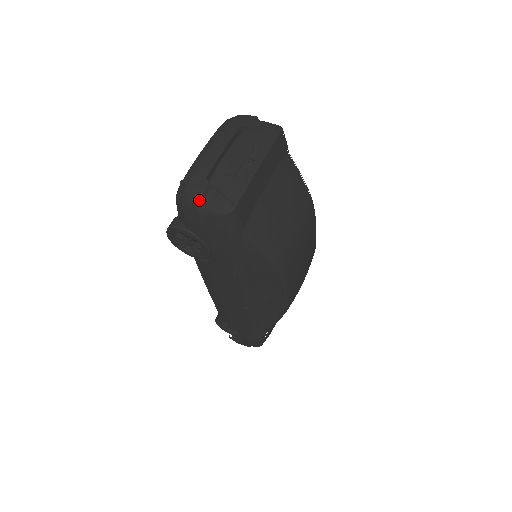
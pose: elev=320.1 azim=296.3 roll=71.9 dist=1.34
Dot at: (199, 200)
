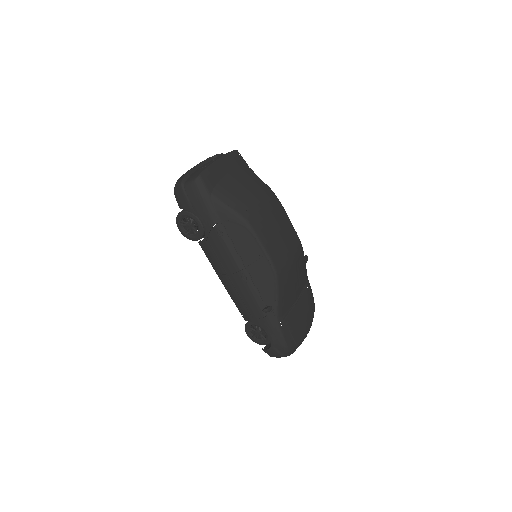
Dot at: (182, 181)
